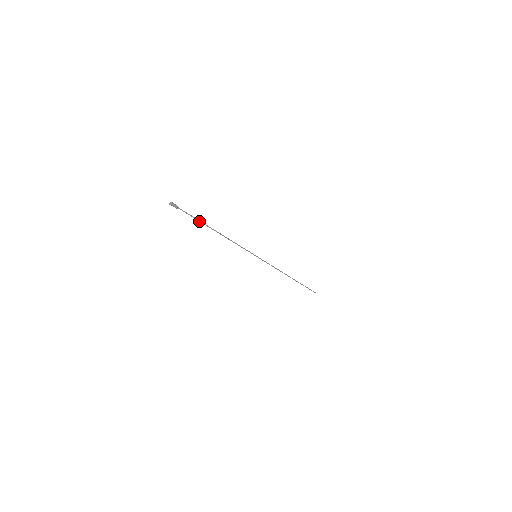
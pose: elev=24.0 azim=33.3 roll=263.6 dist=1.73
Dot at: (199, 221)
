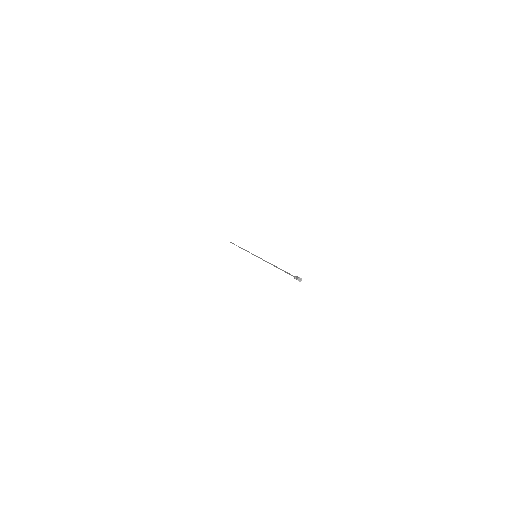
Dot at: (284, 271)
